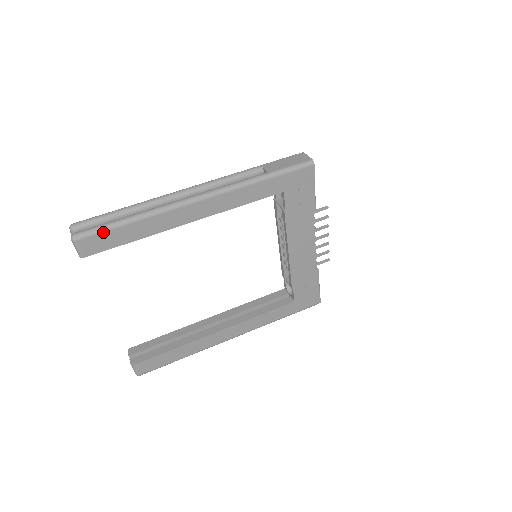
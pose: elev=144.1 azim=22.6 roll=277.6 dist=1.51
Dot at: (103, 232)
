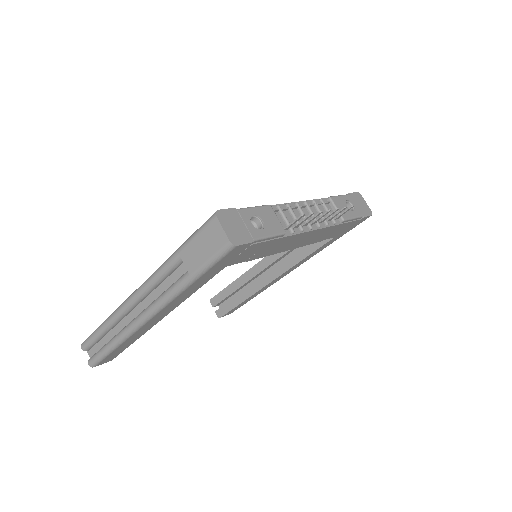
Dot at: (104, 359)
